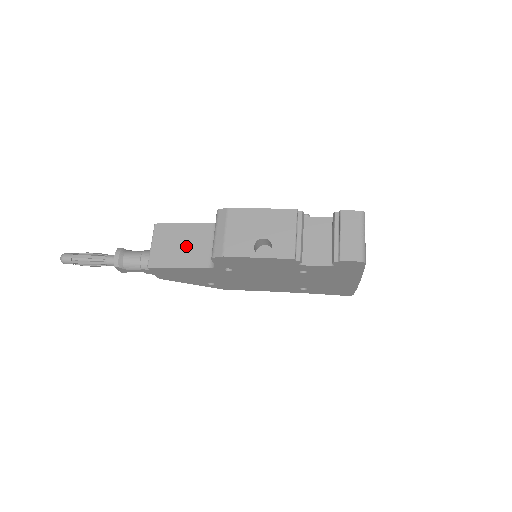
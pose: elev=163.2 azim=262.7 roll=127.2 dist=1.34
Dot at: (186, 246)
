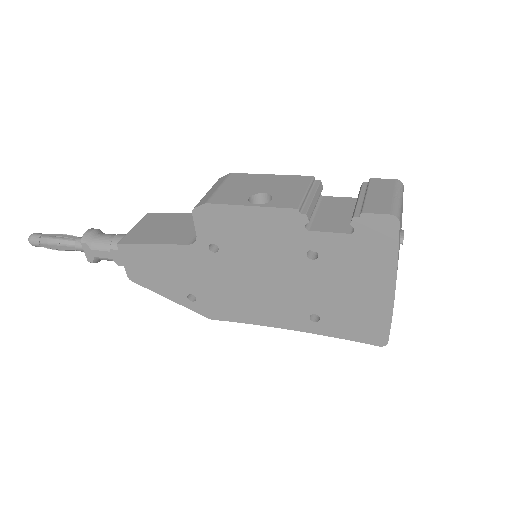
Dot at: (172, 228)
